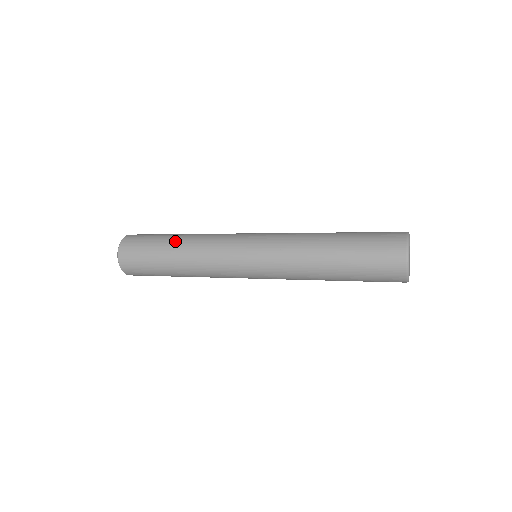
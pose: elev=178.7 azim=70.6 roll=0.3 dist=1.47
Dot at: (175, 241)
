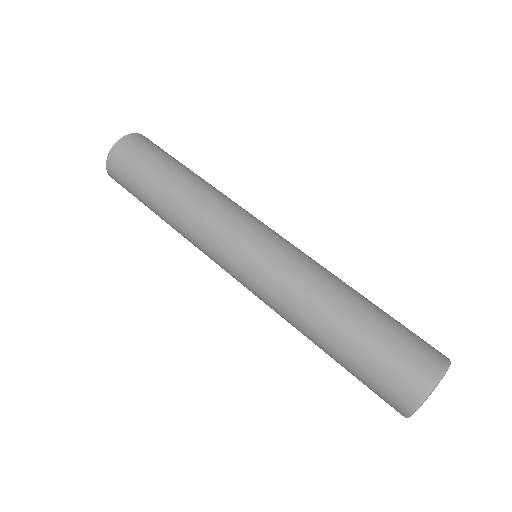
Dot at: (163, 193)
